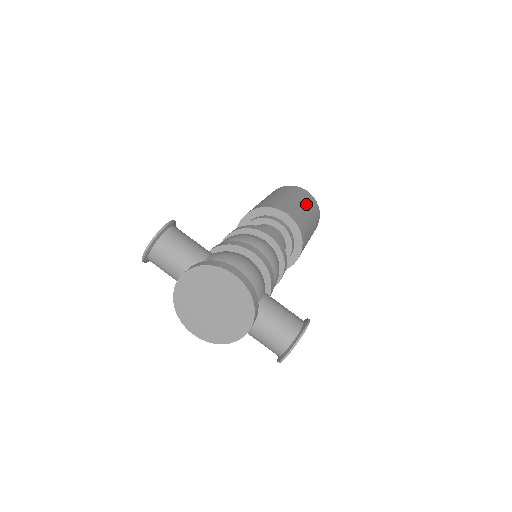
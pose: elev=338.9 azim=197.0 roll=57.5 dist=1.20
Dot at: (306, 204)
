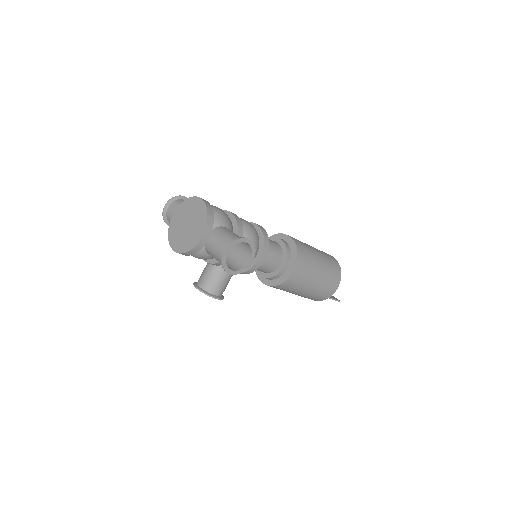
Dot at: (320, 252)
